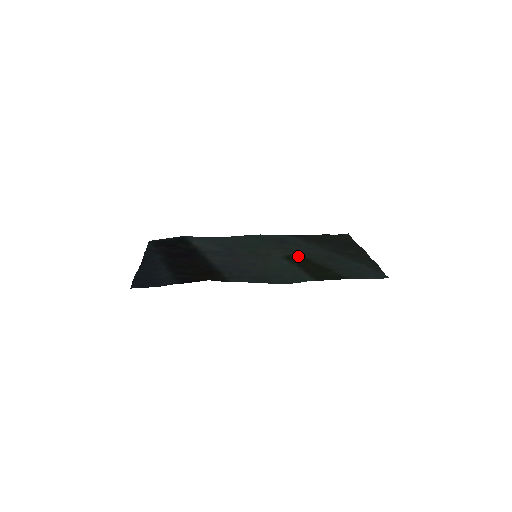
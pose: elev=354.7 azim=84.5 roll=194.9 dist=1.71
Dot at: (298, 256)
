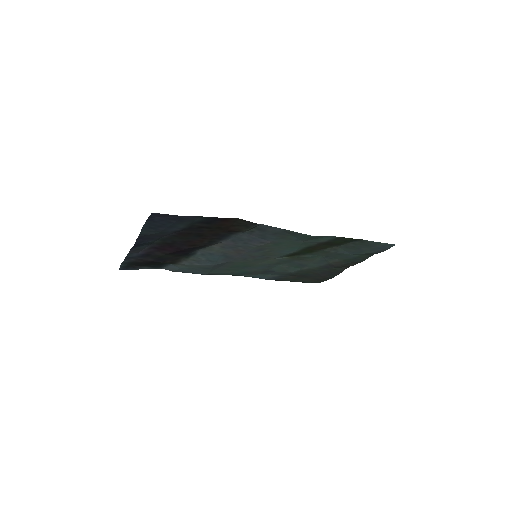
Dot at: (298, 254)
